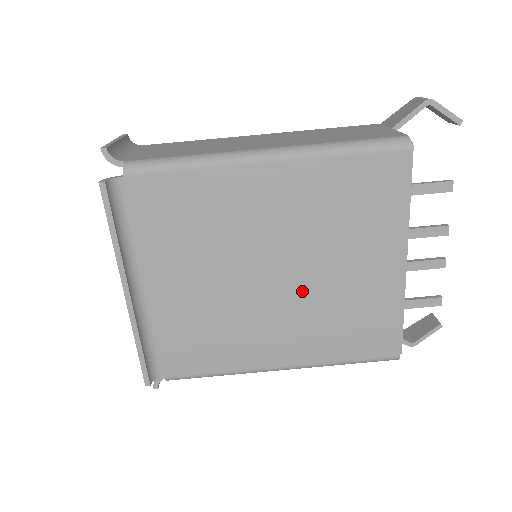
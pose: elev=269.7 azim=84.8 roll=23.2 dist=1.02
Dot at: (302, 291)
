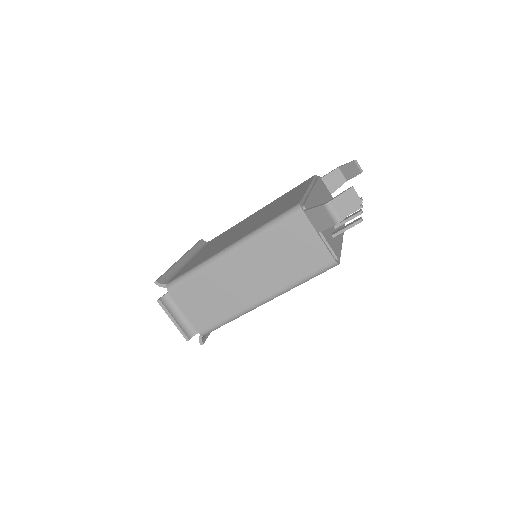
Dot at: occluded
